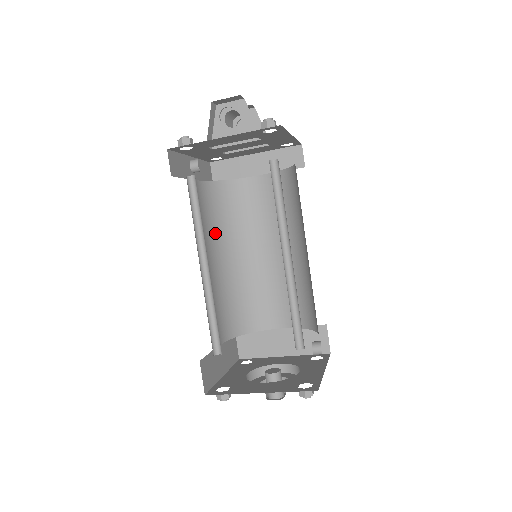
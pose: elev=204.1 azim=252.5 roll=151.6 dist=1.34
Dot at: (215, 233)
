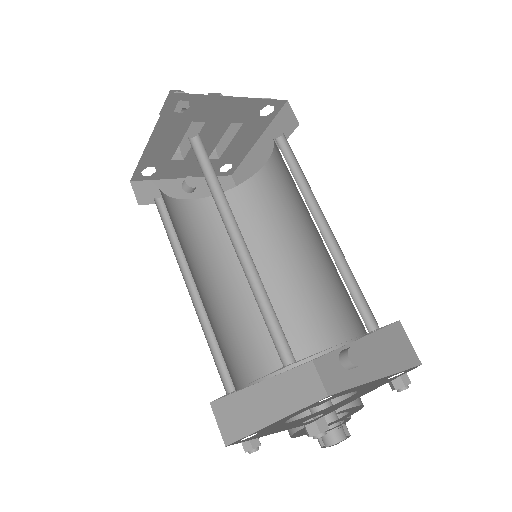
Dot at: occluded
